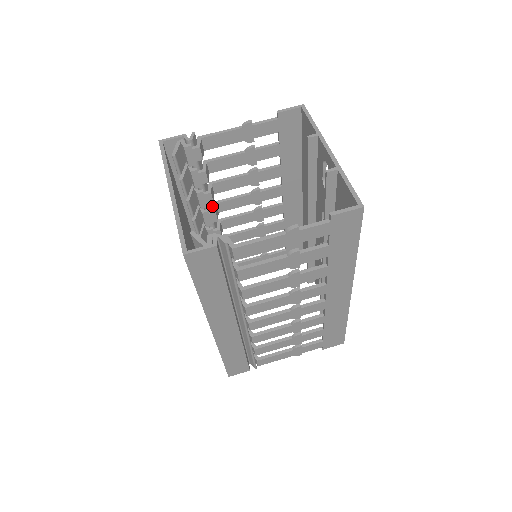
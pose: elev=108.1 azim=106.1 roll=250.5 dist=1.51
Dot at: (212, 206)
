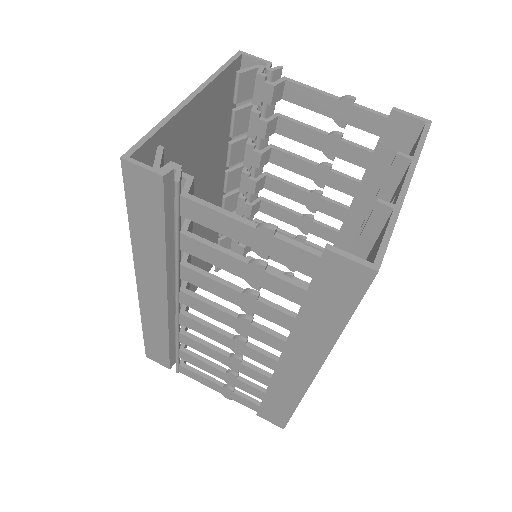
Dot at: (260, 175)
